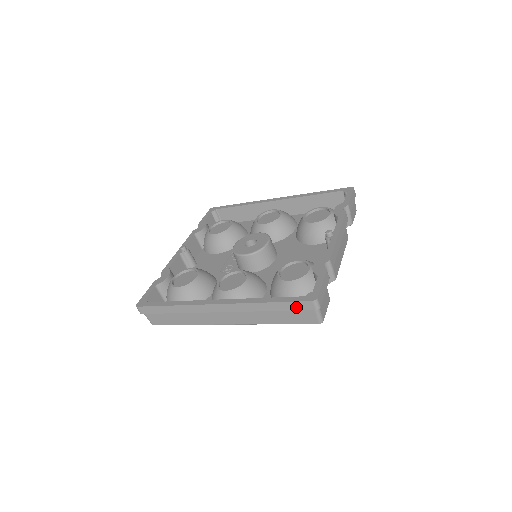
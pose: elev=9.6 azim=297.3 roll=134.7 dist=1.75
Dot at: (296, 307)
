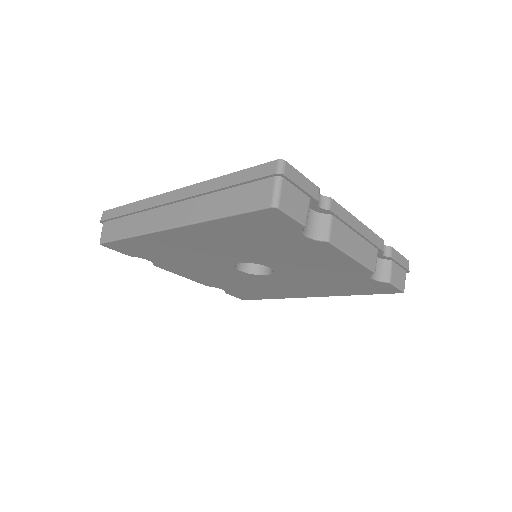
Dot at: (255, 174)
